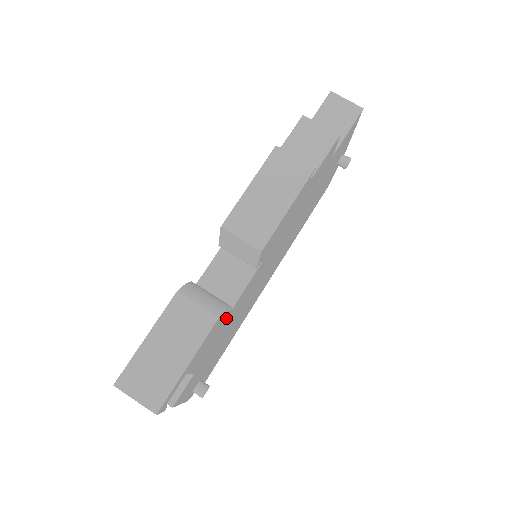
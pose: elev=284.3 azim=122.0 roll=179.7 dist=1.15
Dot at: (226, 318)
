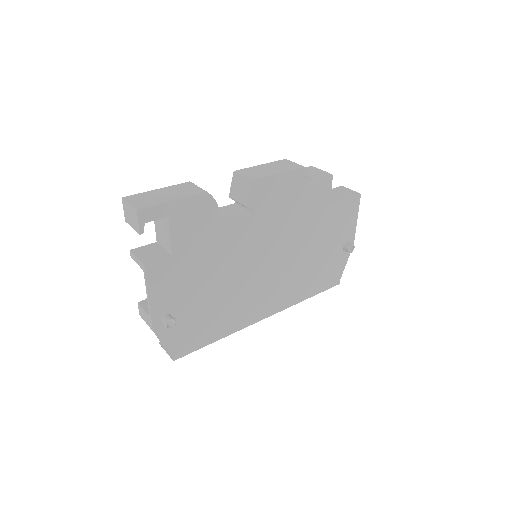
Dot at: (213, 226)
